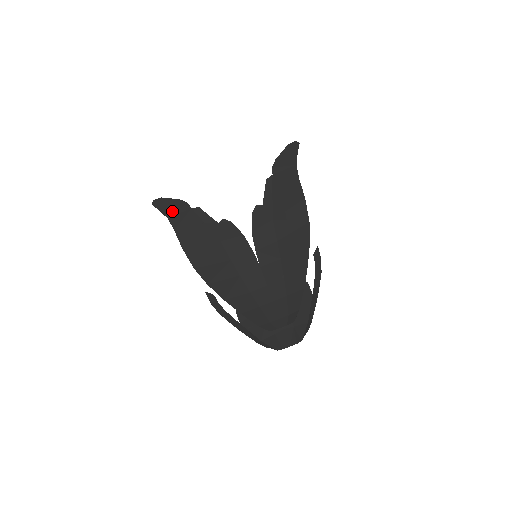
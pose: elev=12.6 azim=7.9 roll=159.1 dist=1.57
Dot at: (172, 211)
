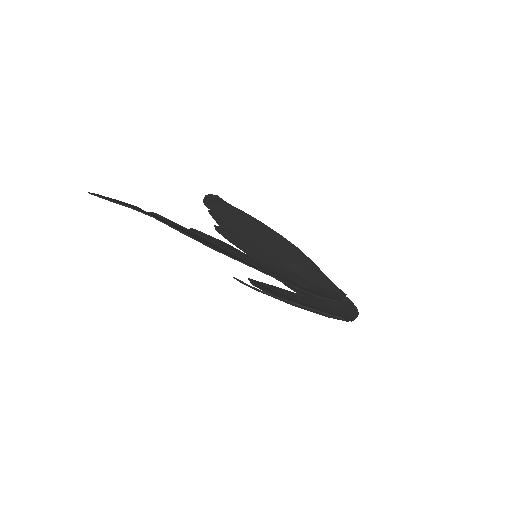
Dot at: (128, 205)
